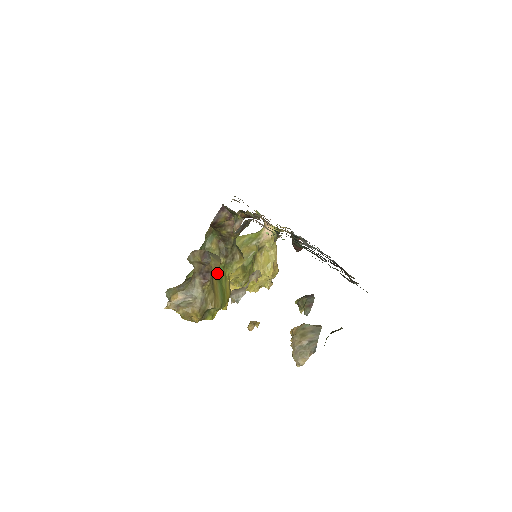
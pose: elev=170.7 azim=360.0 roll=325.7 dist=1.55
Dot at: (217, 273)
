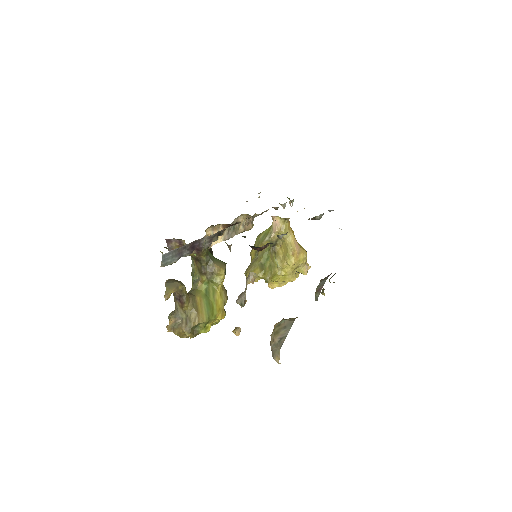
Dot at: (203, 290)
